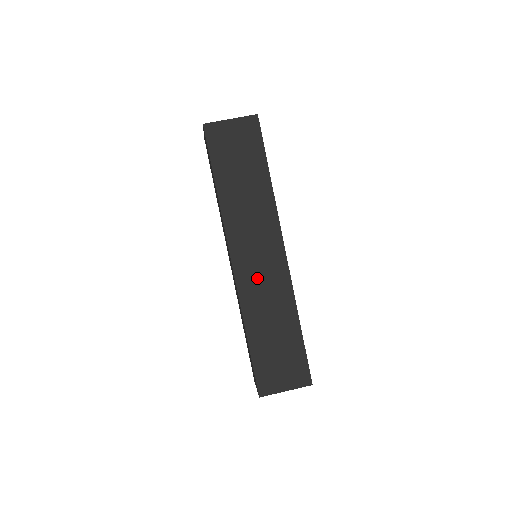
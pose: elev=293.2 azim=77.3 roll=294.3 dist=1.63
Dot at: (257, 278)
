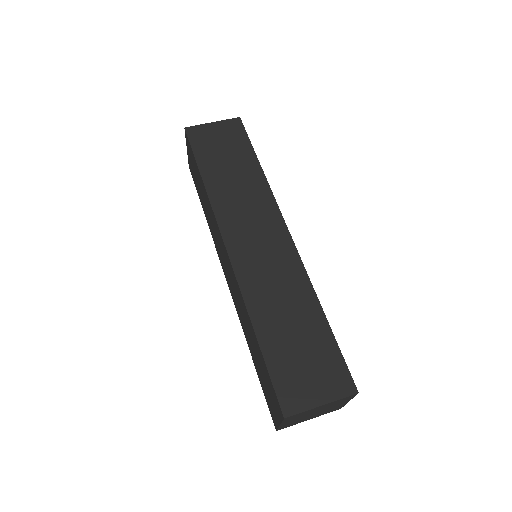
Dot at: (259, 262)
